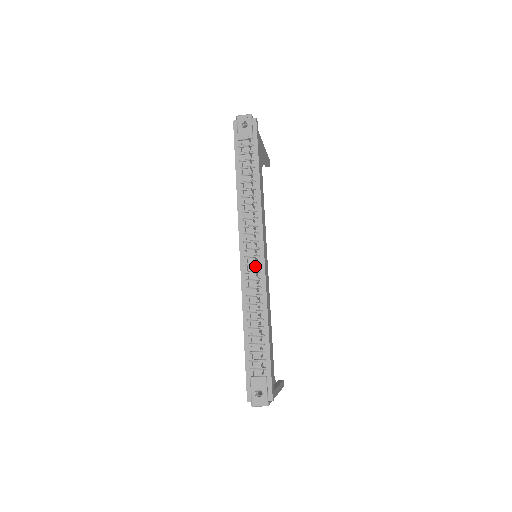
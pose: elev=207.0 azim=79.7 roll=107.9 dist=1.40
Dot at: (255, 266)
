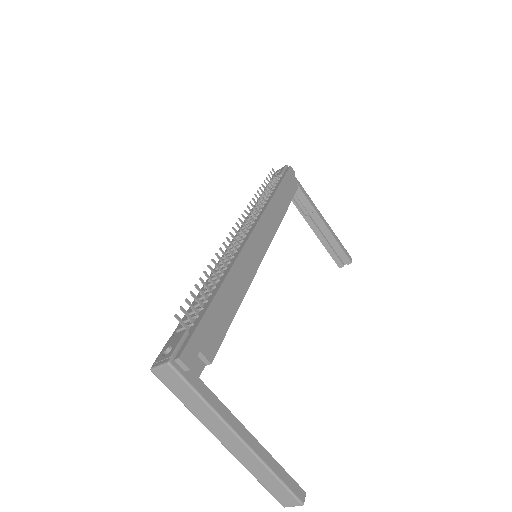
Dot at: (229, 232)
